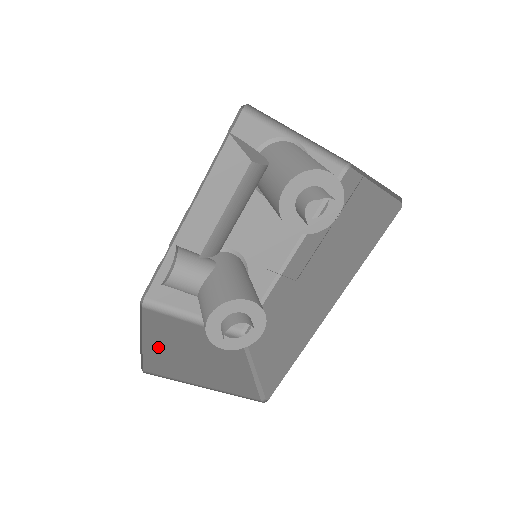
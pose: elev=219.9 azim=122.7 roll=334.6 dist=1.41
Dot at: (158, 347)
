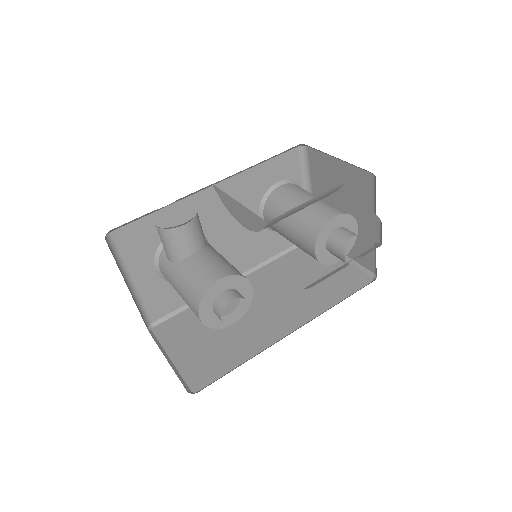
Dot at: occluded
